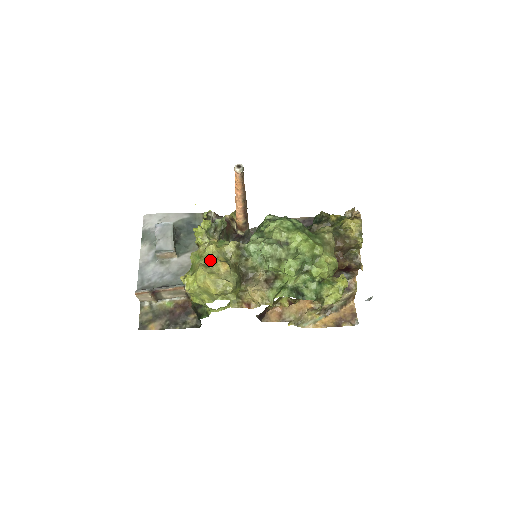
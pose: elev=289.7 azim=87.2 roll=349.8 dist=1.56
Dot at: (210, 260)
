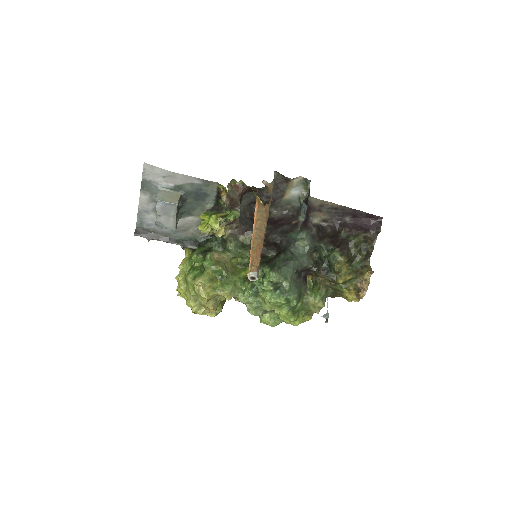
Dot at: (201, 298)
